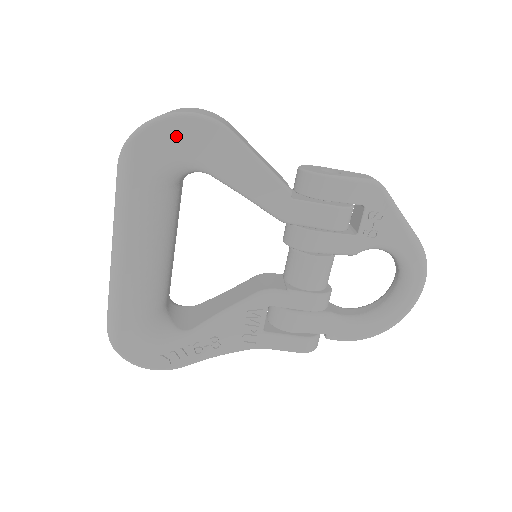
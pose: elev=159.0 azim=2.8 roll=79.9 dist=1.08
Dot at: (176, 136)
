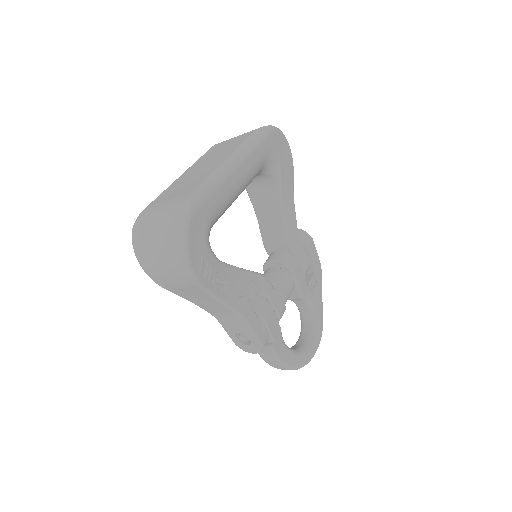
Dot at: (284, 150)
